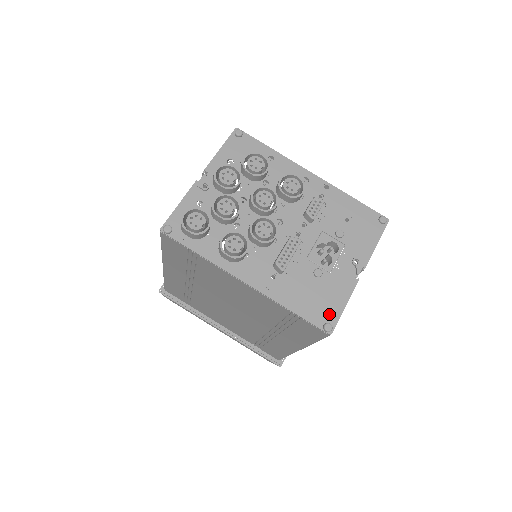
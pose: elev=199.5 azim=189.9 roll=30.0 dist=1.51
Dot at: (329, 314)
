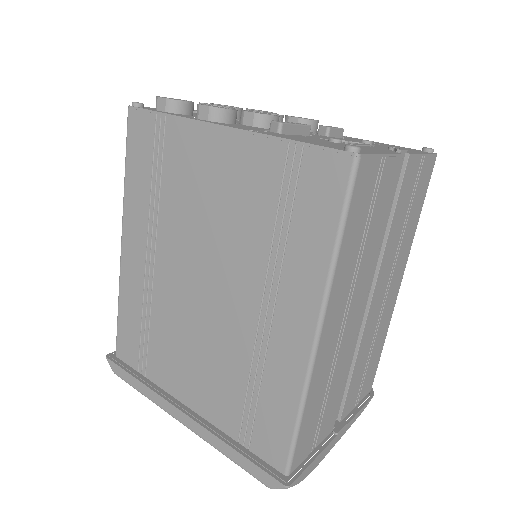
Dot at: occluded
